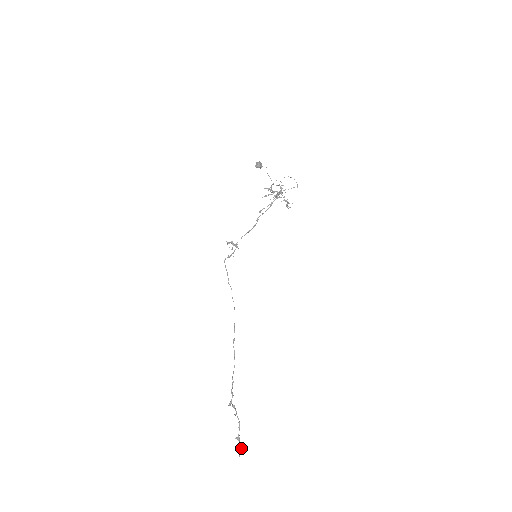
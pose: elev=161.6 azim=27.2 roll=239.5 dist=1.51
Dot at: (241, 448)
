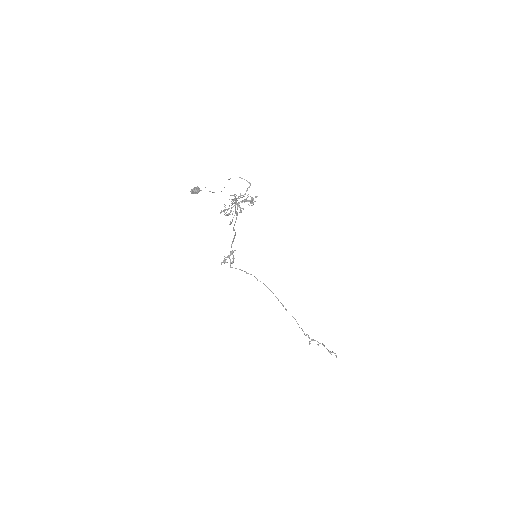
Dot at: occluded
